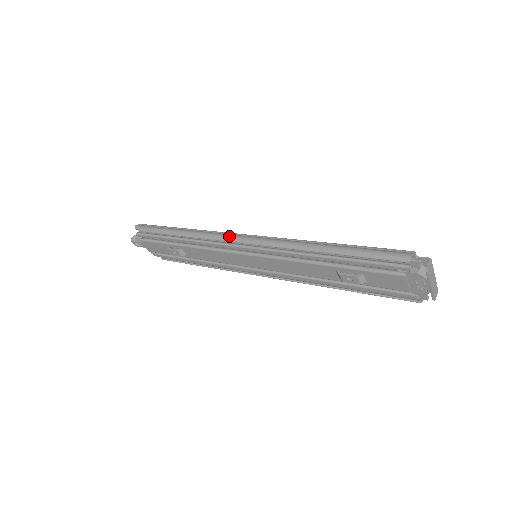
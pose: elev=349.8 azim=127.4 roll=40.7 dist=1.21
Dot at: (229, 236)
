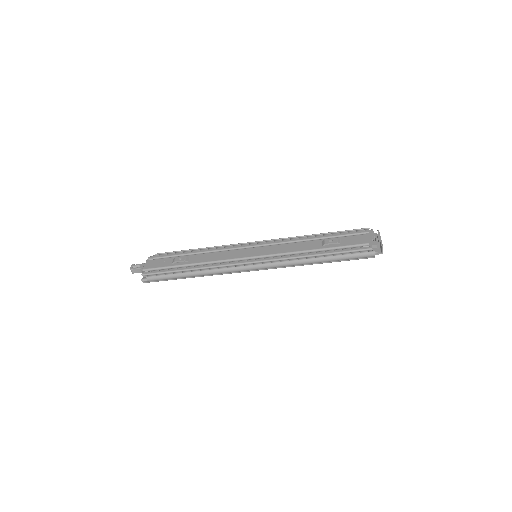
Dot at: (245, 244)
